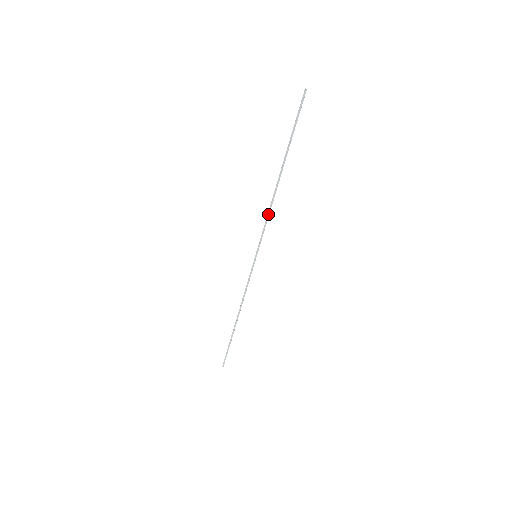
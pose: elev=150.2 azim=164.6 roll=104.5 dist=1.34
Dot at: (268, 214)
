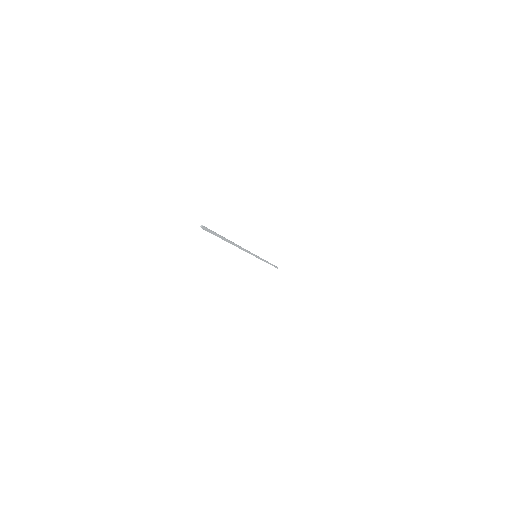
Dot at: (245, 251)
